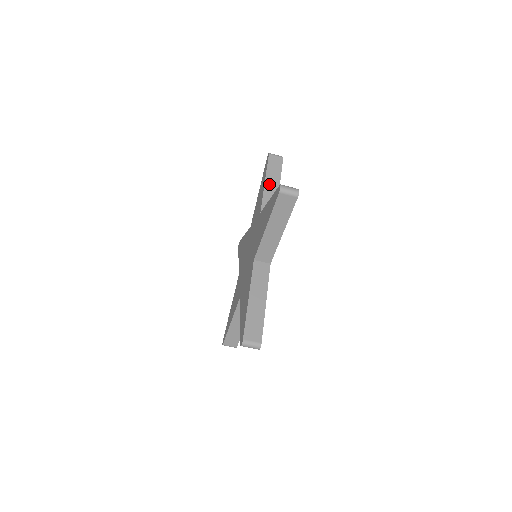
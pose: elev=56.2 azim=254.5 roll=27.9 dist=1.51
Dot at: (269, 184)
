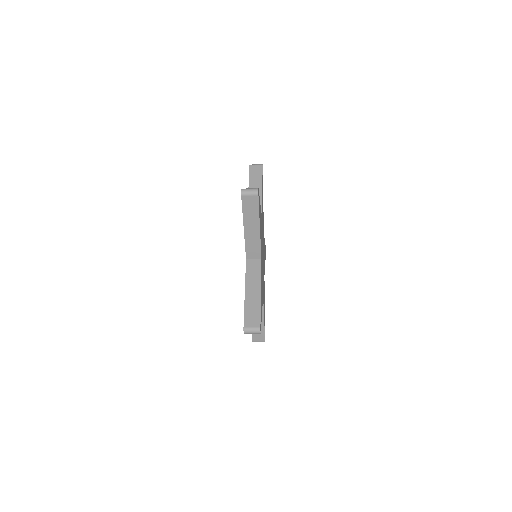
Dot at: occluded
